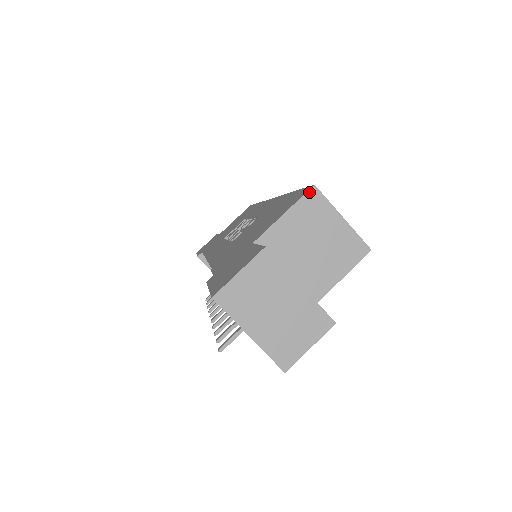
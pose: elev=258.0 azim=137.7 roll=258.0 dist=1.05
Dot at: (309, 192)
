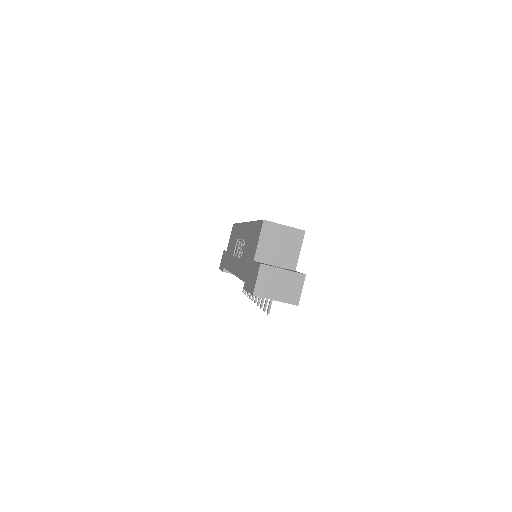
Dot at: (263, 224)
